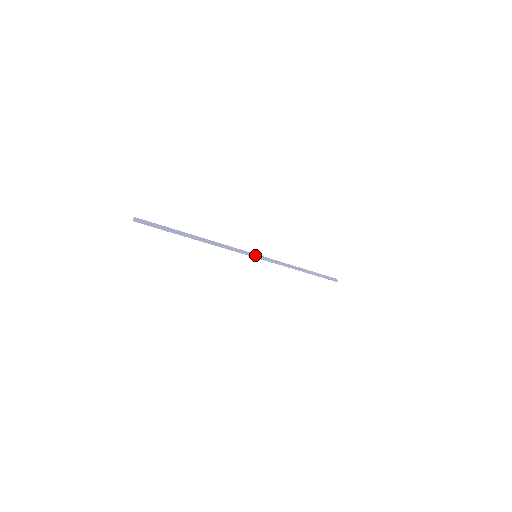
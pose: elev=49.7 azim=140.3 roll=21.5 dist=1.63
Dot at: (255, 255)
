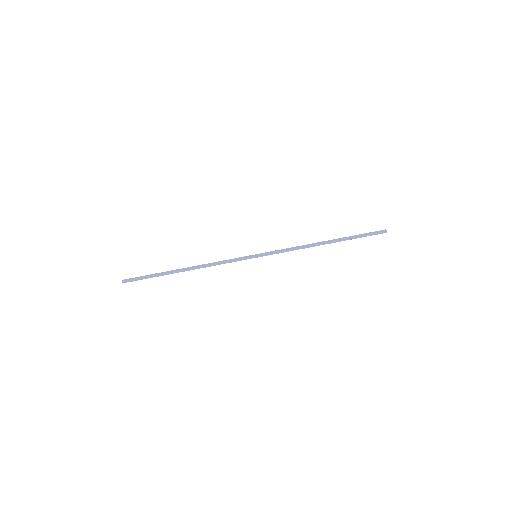
Dot at: (253, 256)
